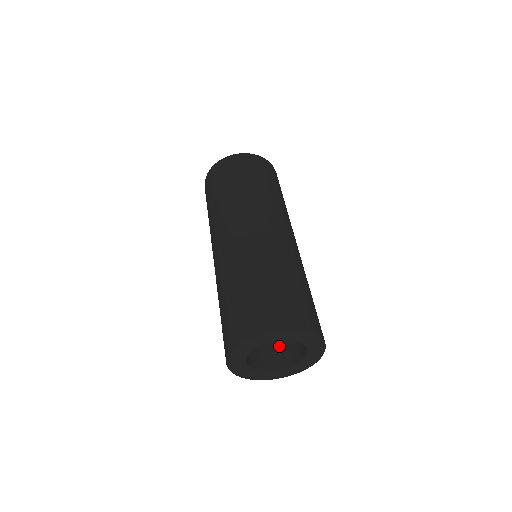
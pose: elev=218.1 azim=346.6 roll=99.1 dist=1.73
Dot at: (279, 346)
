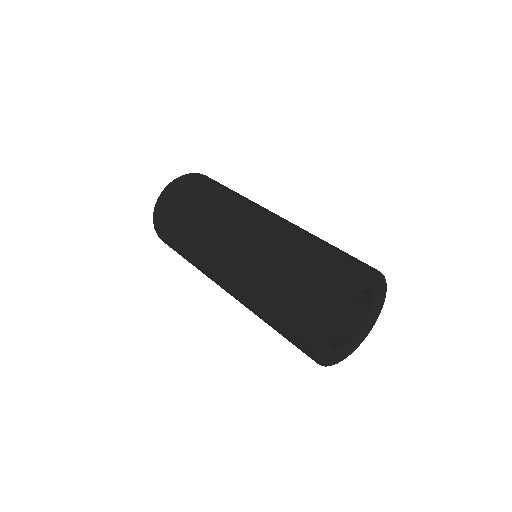
Dot at: (338, 317)
